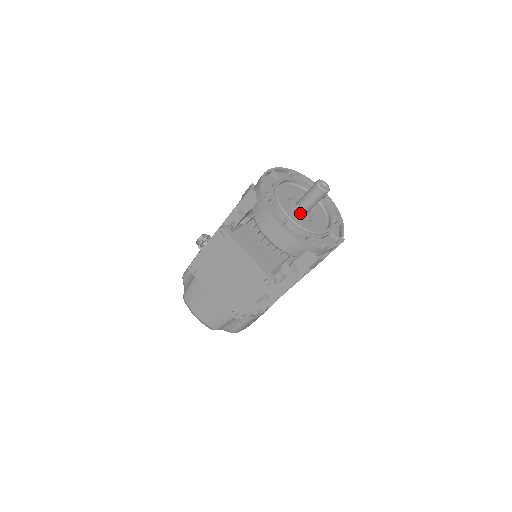
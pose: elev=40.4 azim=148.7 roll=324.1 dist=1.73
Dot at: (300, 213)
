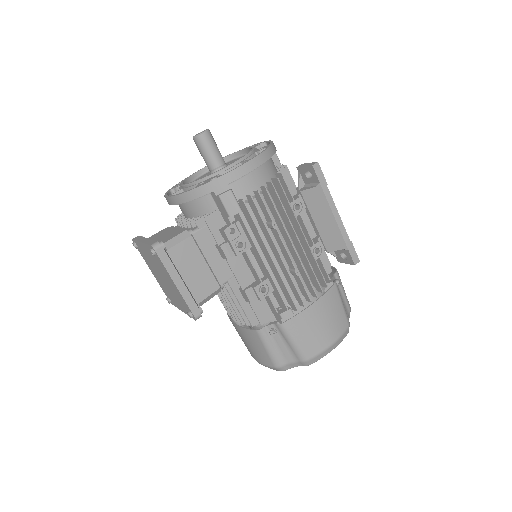
Dot at: occluded
